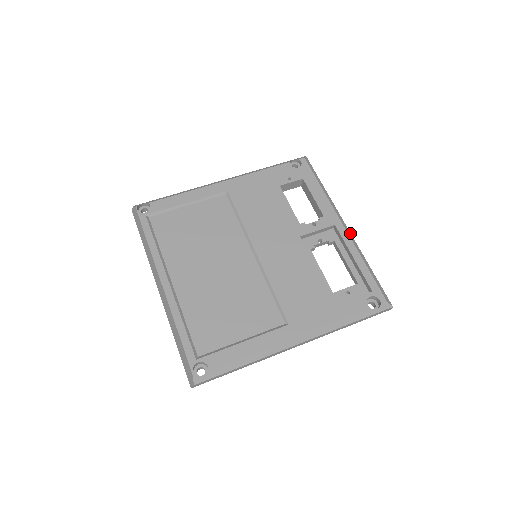
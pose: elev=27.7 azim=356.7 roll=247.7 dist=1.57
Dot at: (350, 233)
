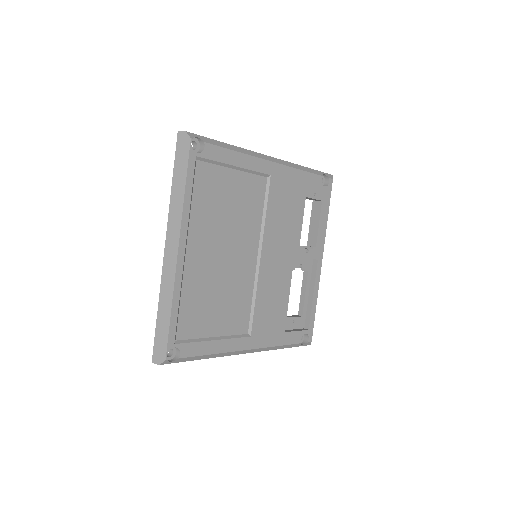
Dot at: occluded
